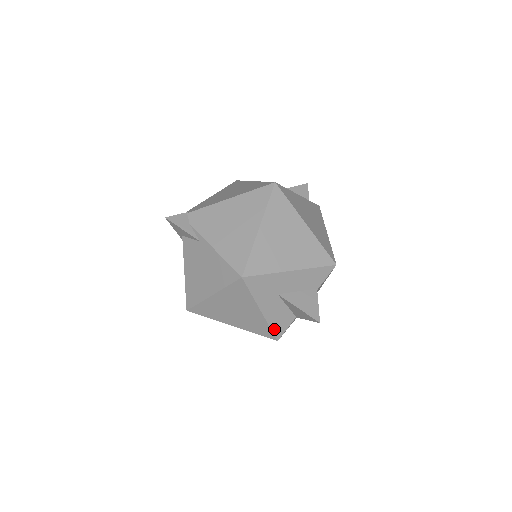
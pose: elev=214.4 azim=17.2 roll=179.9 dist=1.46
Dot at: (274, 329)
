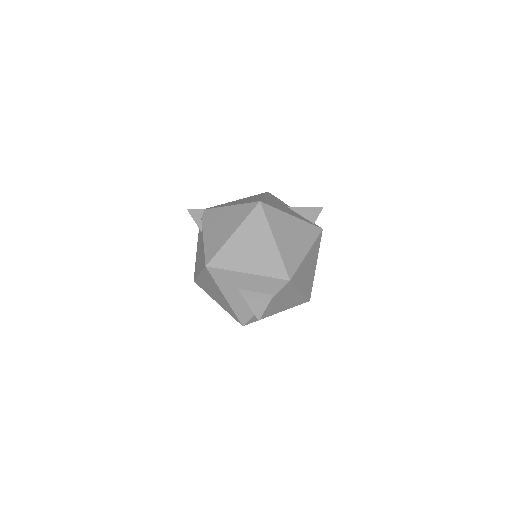
Dot at: (238, 315)
